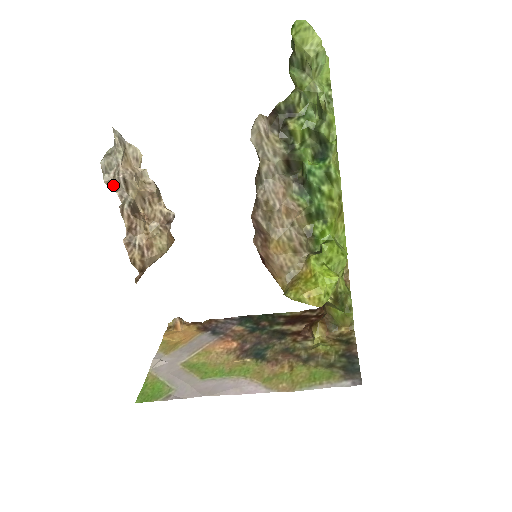
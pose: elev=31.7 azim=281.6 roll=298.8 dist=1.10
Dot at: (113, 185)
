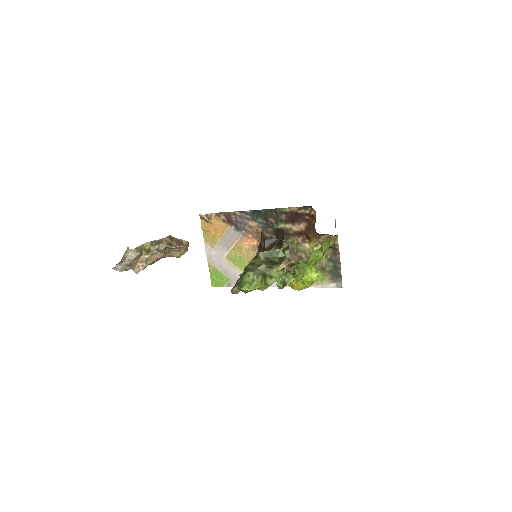
Dot at: occluded
